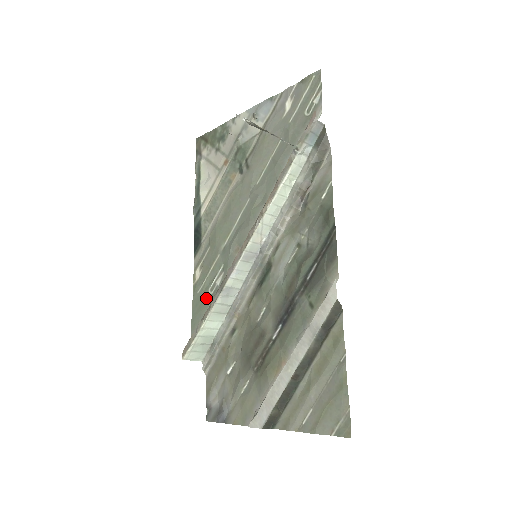
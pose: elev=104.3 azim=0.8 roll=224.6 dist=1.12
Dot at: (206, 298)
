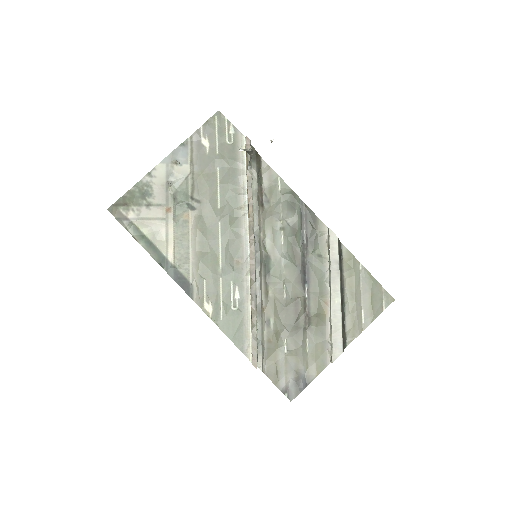
Dot at: (235, 316)
